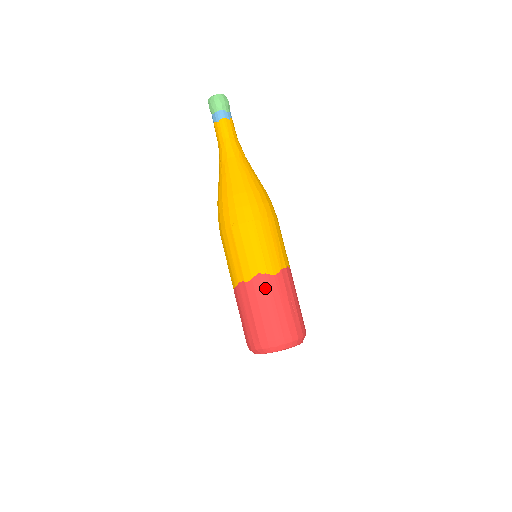
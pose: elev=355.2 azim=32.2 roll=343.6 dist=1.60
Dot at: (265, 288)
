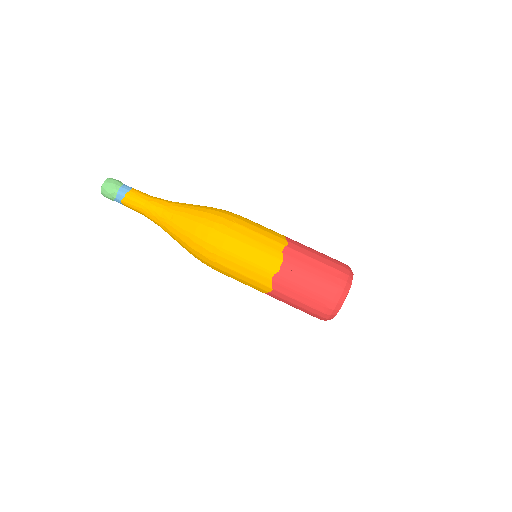
Dot at: (299, 243)
